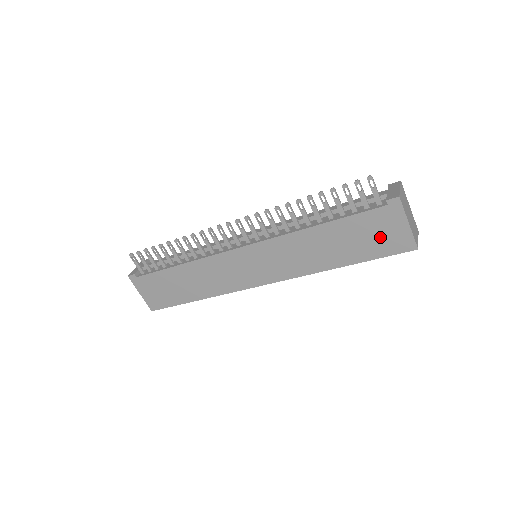
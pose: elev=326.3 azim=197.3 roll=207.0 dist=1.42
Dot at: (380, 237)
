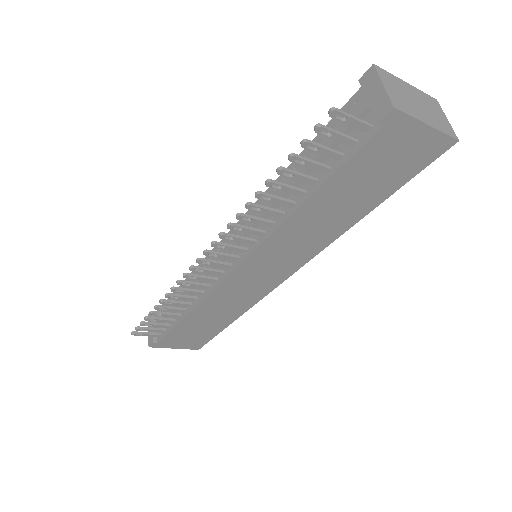
Dot at: (396, 162)
